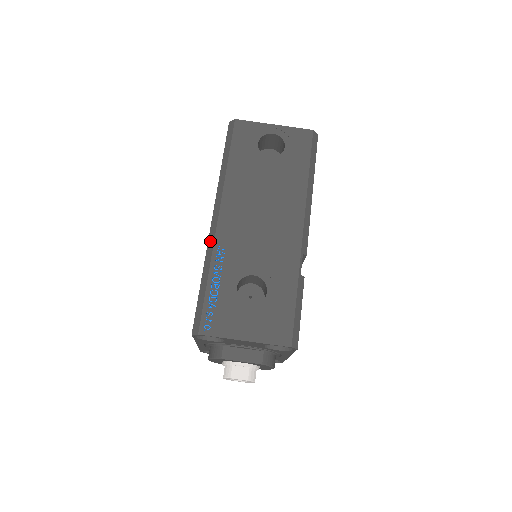
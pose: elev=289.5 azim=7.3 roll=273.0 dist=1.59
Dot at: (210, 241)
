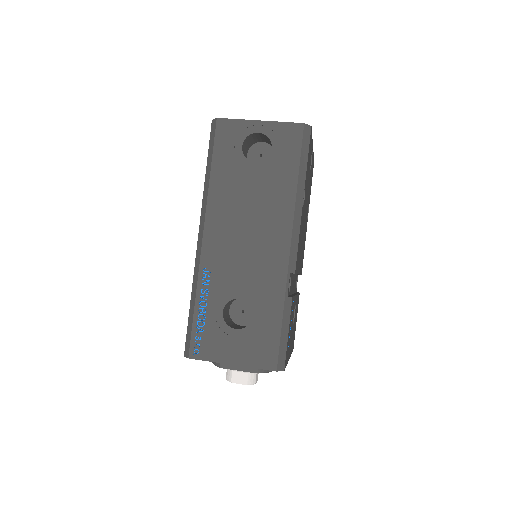
Dot at: (196, 262)
